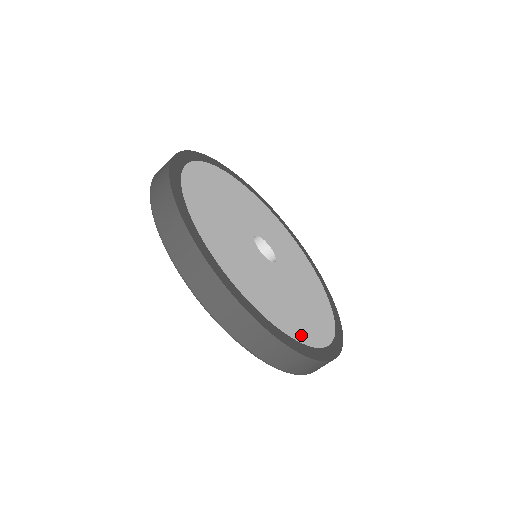
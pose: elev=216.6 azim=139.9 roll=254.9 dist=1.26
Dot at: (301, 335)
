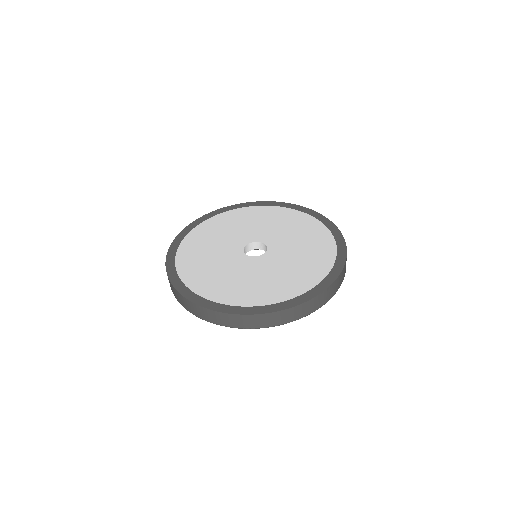
Dot at: (264, 300)
